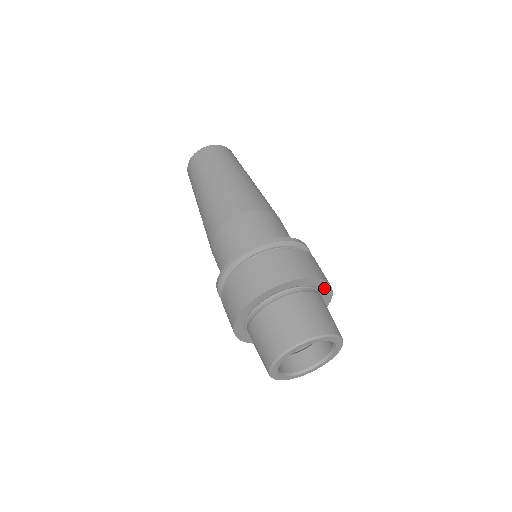
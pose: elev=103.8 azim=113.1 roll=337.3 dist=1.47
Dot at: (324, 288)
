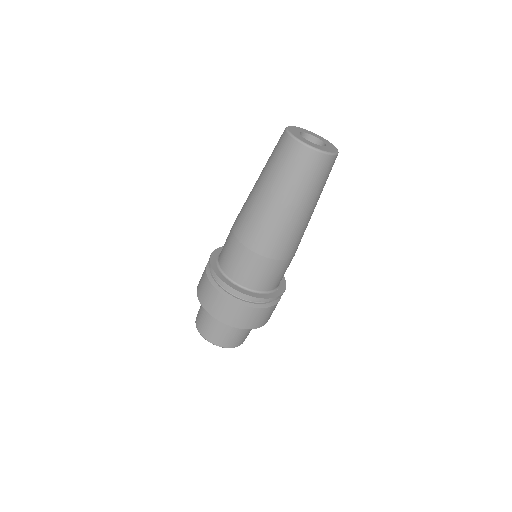
Dot at: occluded
